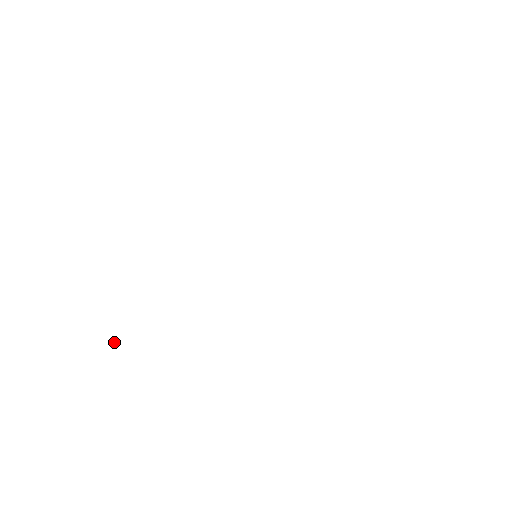
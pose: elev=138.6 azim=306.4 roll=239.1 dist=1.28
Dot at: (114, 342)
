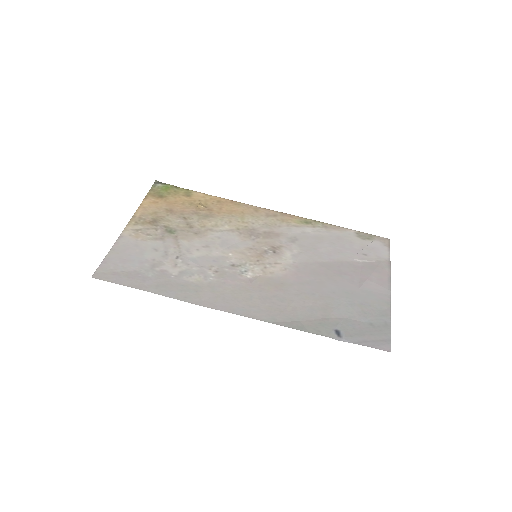
Dot at: (158, 181)
